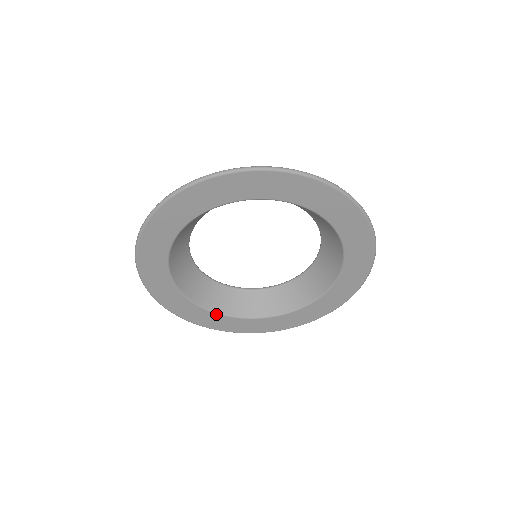
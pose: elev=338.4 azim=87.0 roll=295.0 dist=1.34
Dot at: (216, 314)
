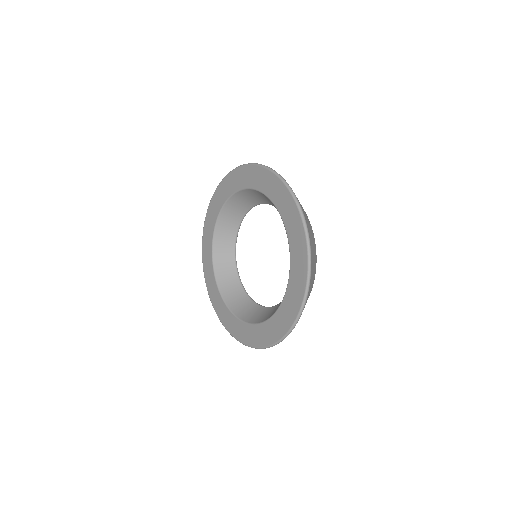
Dot at: (238, 320)
